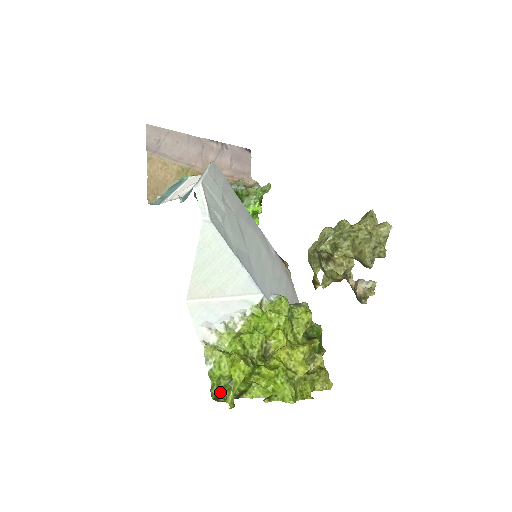
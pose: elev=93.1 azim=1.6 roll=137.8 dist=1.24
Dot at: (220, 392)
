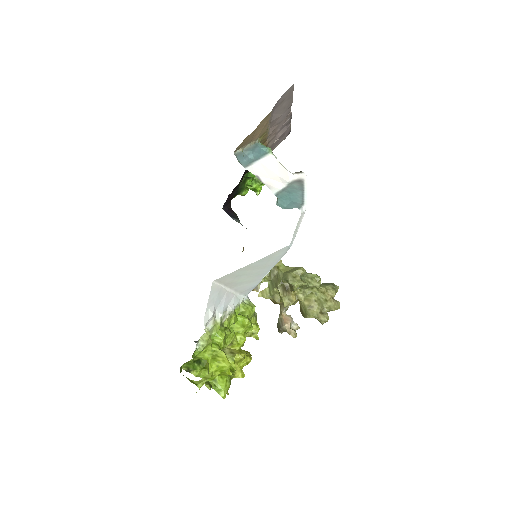
Dot at: (183, 364)
